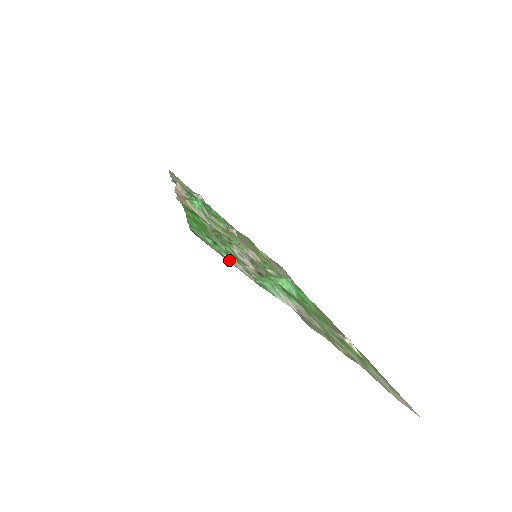
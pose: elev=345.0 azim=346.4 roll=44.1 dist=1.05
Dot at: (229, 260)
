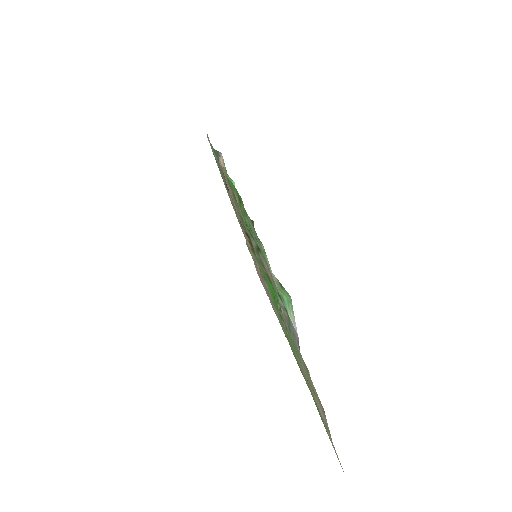
Dot at: (266, 261)
